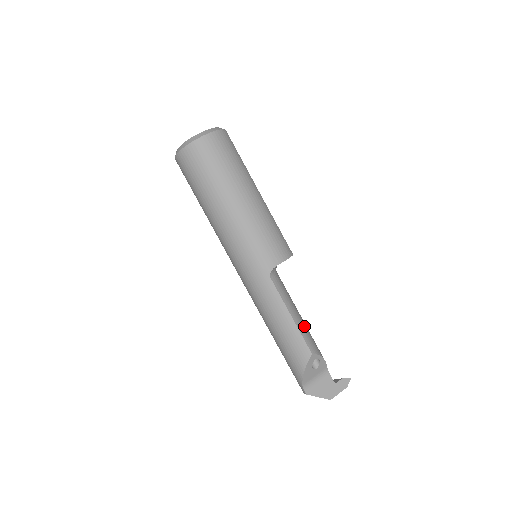
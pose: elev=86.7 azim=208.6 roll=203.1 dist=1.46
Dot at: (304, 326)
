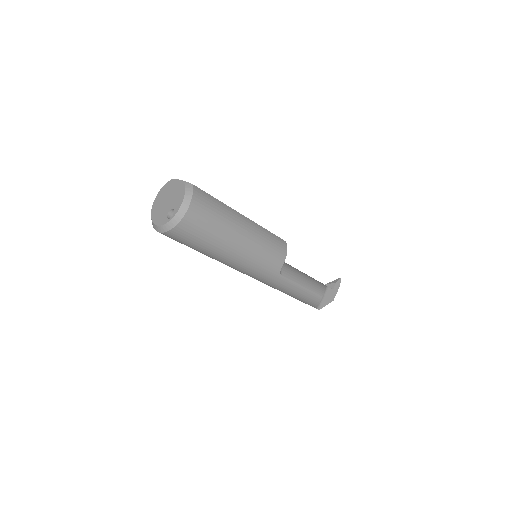
Dot at: (310, 282)
